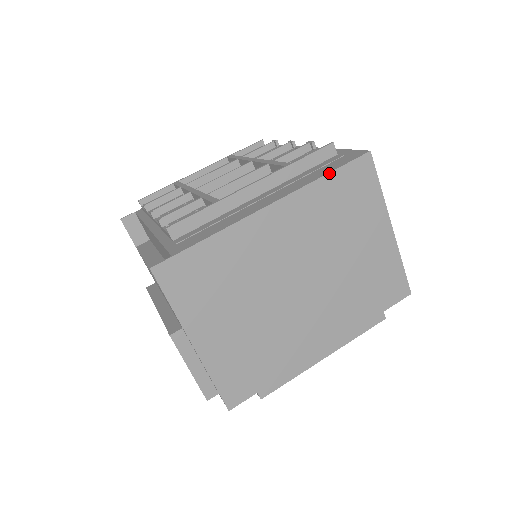
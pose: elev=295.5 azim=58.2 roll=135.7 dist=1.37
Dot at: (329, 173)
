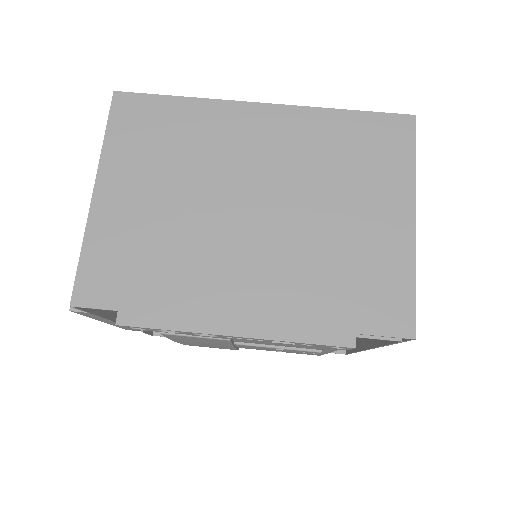
Dot at: (352, 110)
